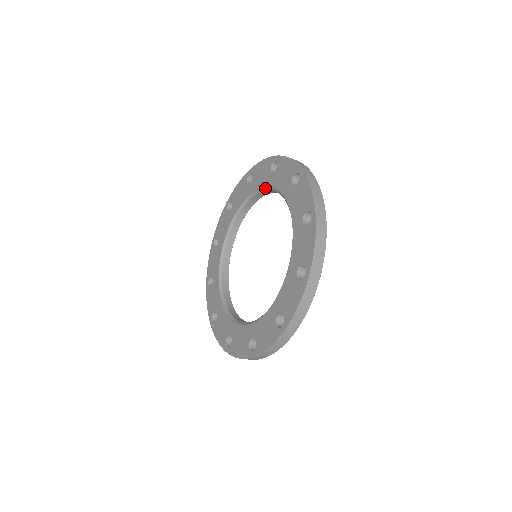
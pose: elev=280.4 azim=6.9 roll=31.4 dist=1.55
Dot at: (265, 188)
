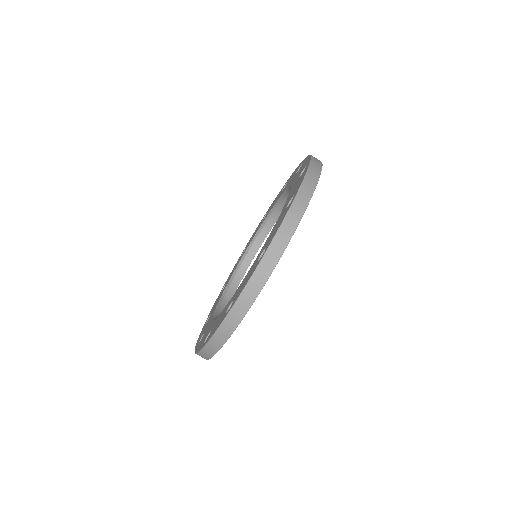
Dot at: (287, 190)
